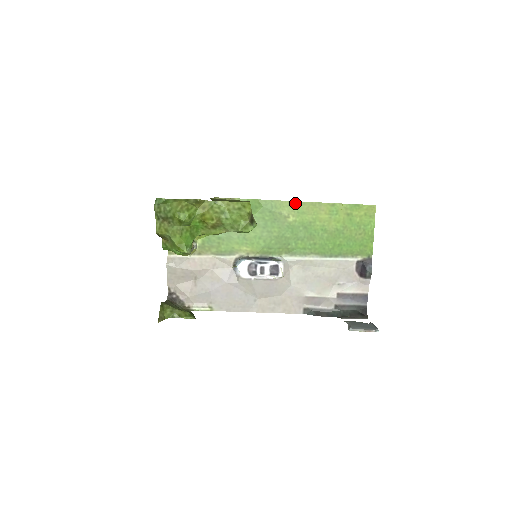
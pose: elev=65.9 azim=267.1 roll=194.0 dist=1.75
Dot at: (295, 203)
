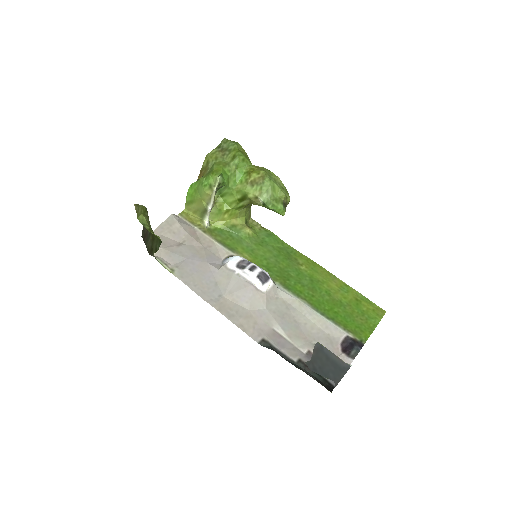
Dot at: (313, 262)
